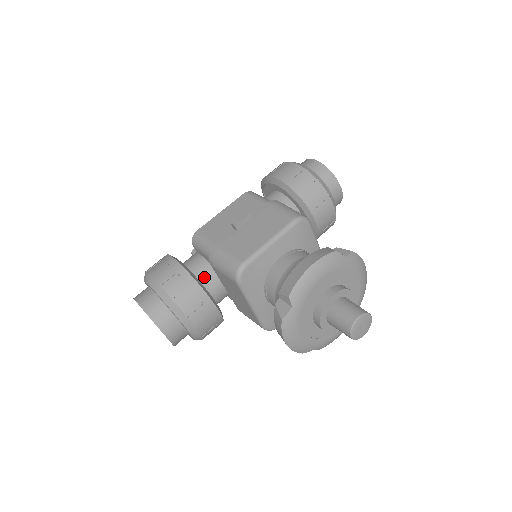
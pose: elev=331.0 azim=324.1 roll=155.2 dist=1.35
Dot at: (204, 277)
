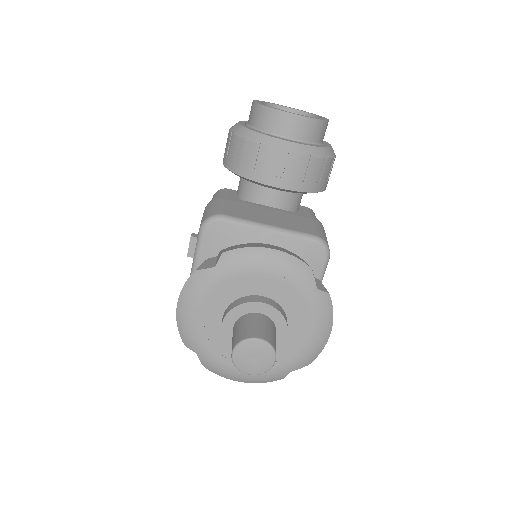
Dot at: occluded
